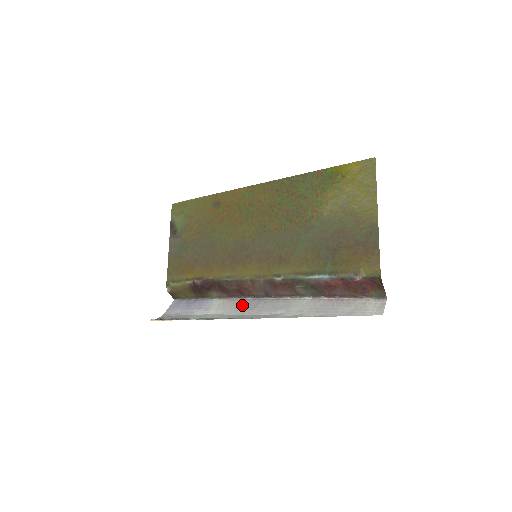
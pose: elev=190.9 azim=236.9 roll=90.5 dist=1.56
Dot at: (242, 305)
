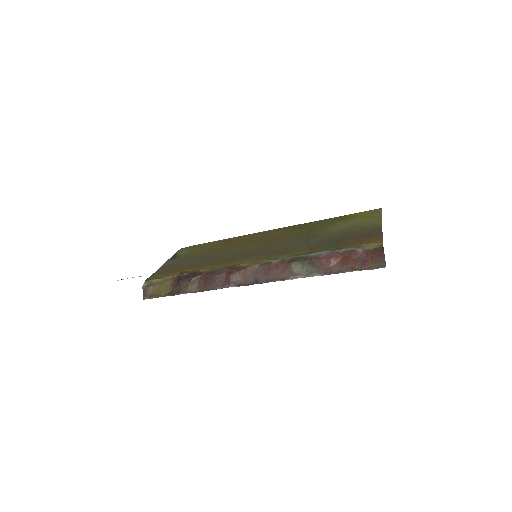
Dot at: occluded
